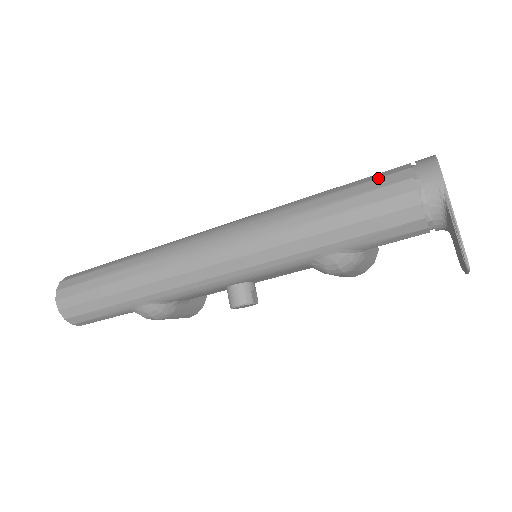
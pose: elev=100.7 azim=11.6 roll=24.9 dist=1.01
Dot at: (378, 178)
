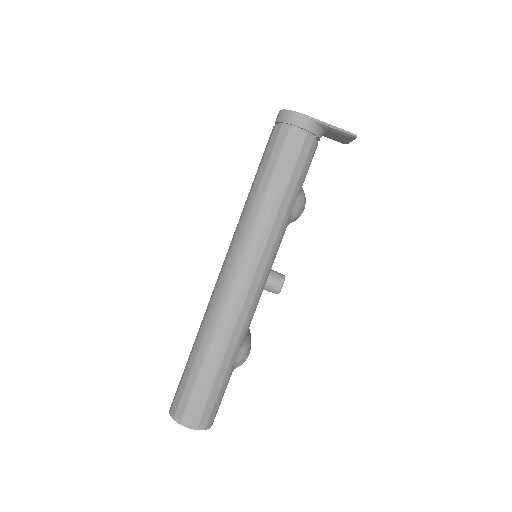
Dot at: (273, 147)
